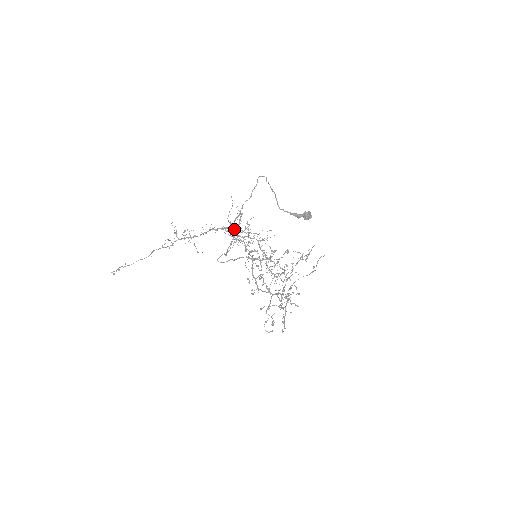
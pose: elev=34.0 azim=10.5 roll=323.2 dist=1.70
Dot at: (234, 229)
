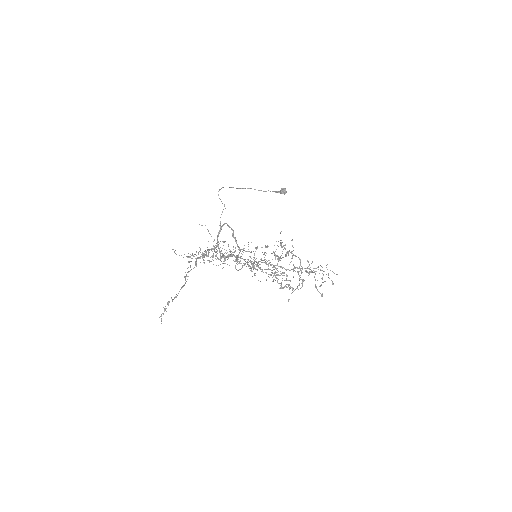
Dot at: occluded
